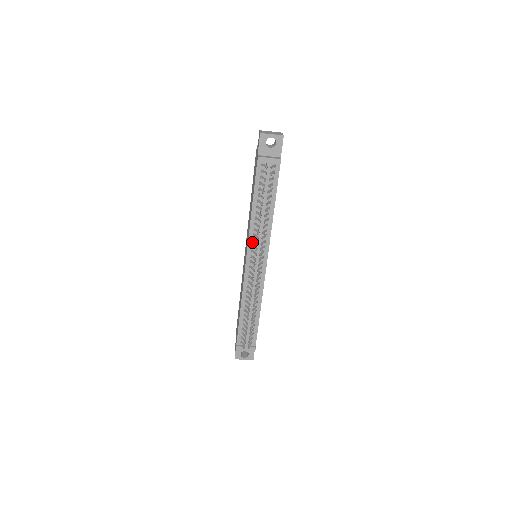
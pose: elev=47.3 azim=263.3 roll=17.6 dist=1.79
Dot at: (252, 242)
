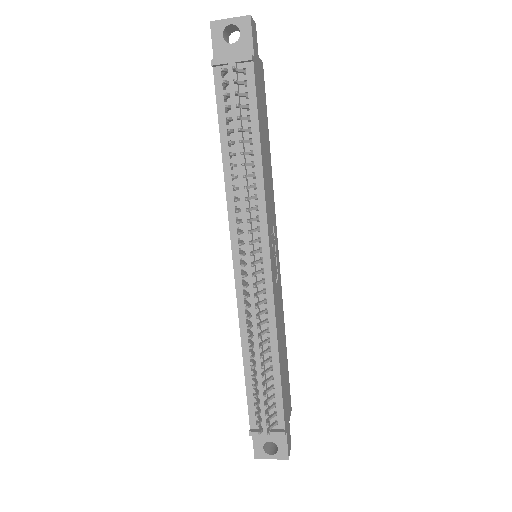
Dot at: (236, 224)
